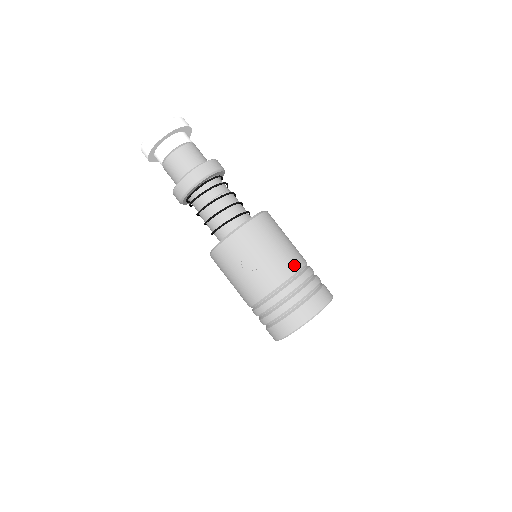
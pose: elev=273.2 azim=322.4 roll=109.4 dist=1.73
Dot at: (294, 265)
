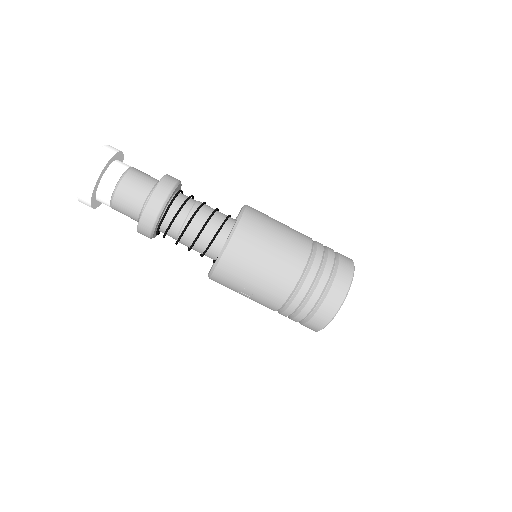
Dot at: (288, 282)
